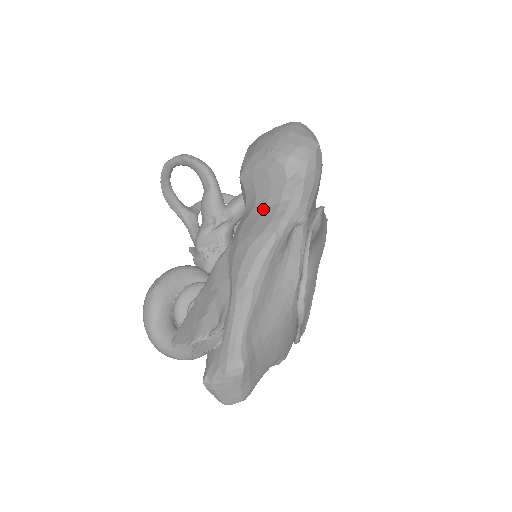
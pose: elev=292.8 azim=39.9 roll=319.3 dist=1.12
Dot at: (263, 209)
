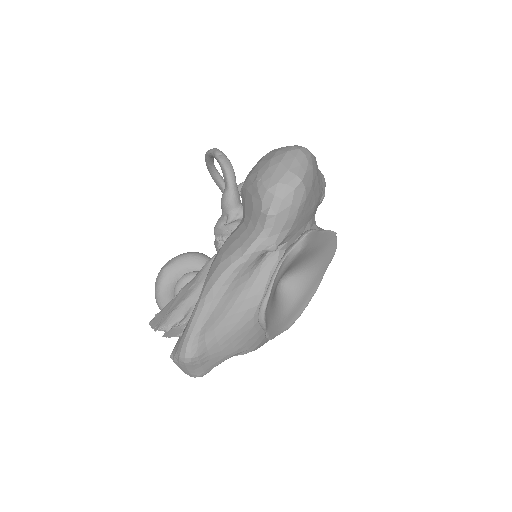
Dot at: (244, 230)
